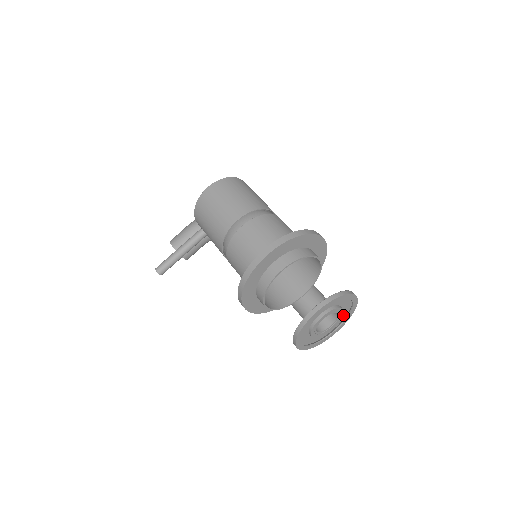
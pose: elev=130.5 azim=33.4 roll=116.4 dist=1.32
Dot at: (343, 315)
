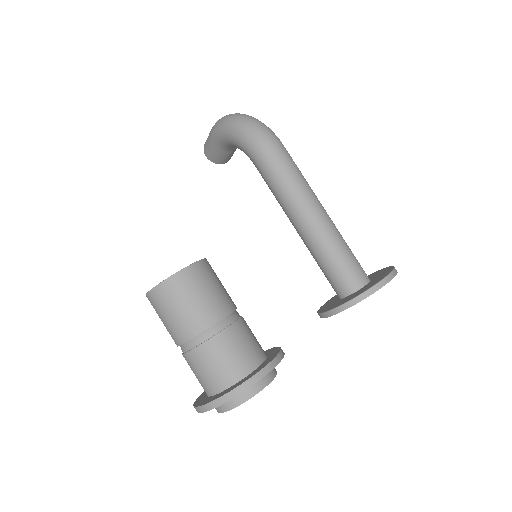
Dot at: occluded
